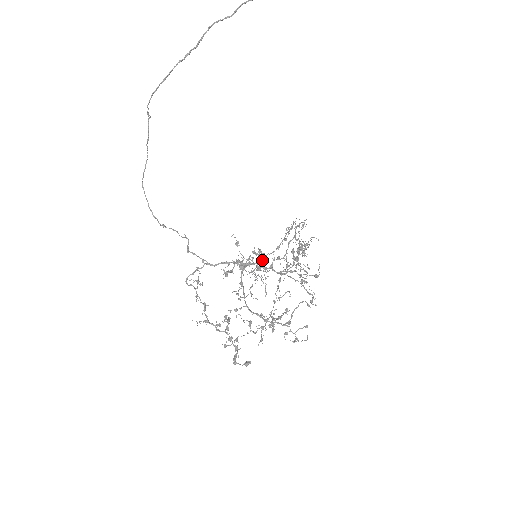
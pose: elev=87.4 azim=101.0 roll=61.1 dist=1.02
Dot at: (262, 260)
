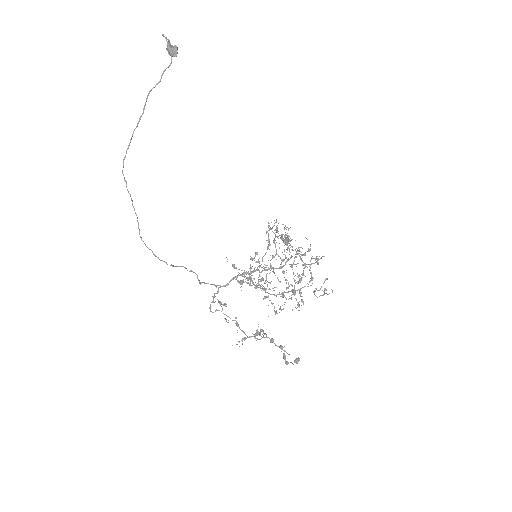
Dot at: (261, 264)
